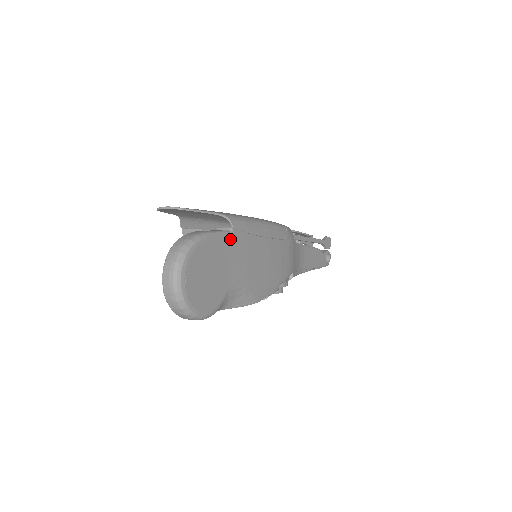
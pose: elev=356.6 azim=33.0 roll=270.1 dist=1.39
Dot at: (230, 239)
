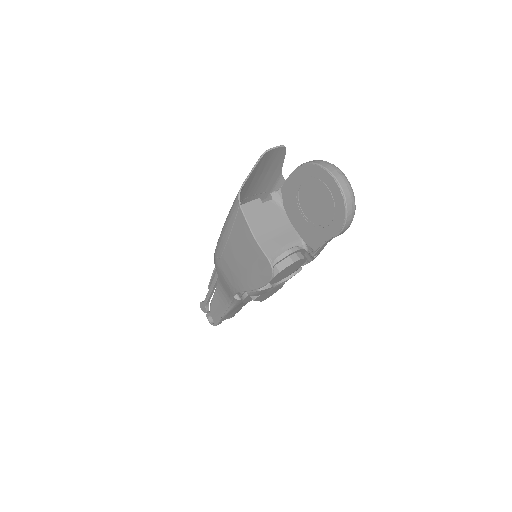
Dot at: occluded
